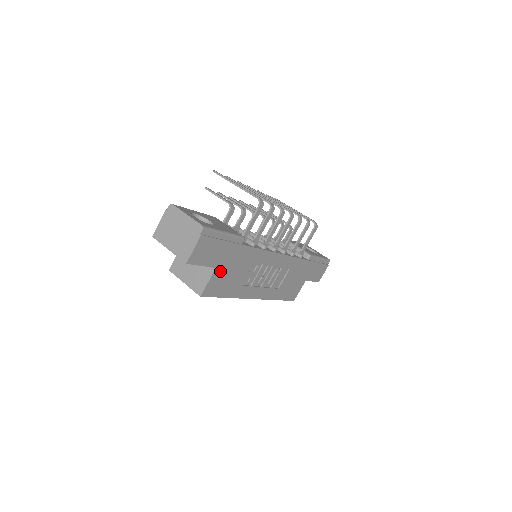
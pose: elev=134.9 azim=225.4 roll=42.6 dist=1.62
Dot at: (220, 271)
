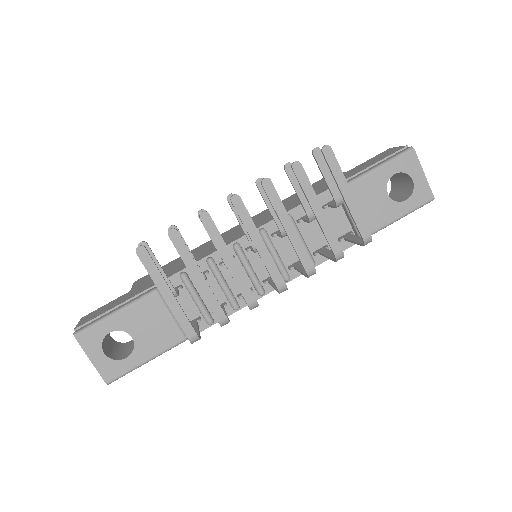
Dot at: occluded
